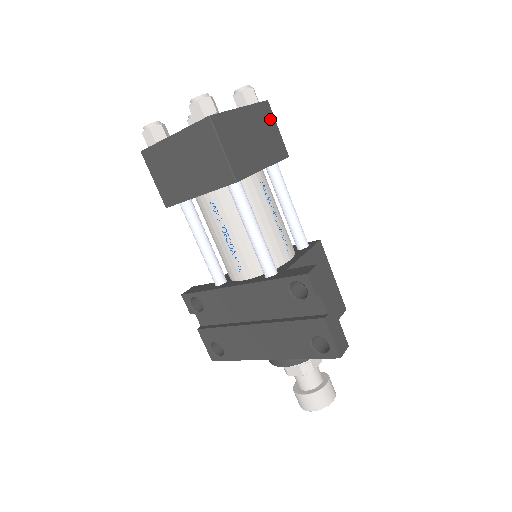
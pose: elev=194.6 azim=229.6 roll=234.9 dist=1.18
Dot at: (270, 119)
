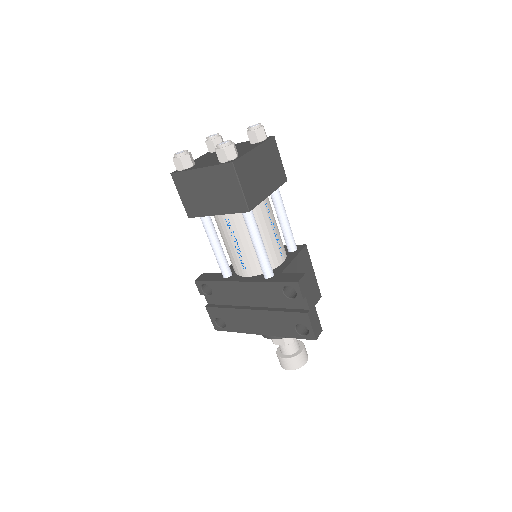
Dot at: (275, 152)
